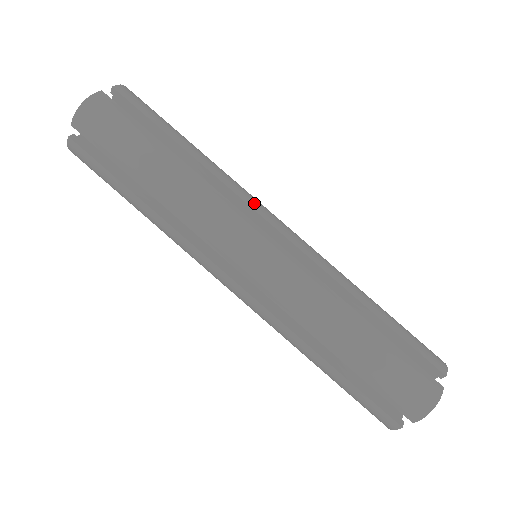
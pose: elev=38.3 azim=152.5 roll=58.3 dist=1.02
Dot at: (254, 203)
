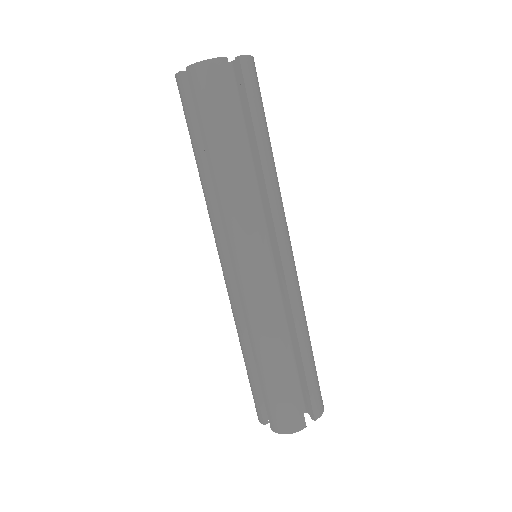
Dot at: (280, 224)
